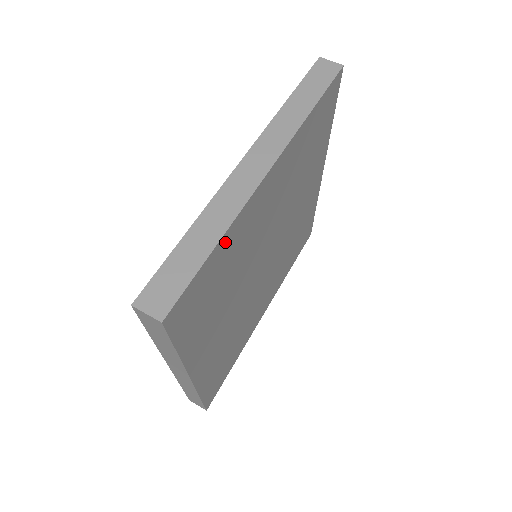
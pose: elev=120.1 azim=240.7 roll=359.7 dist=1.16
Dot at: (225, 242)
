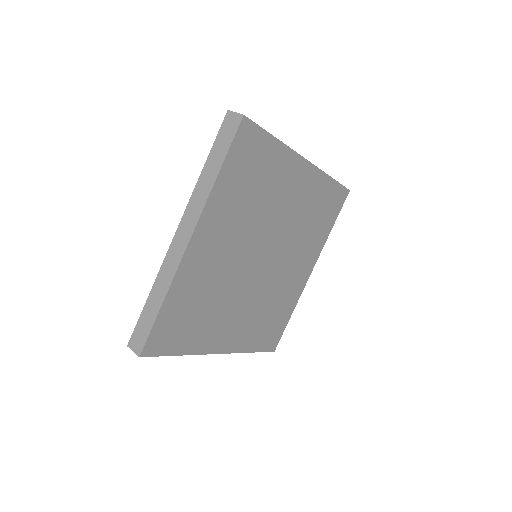
Dot at: (277, 150)
